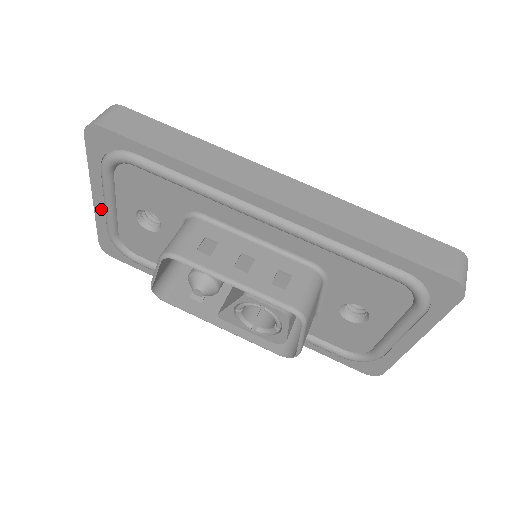
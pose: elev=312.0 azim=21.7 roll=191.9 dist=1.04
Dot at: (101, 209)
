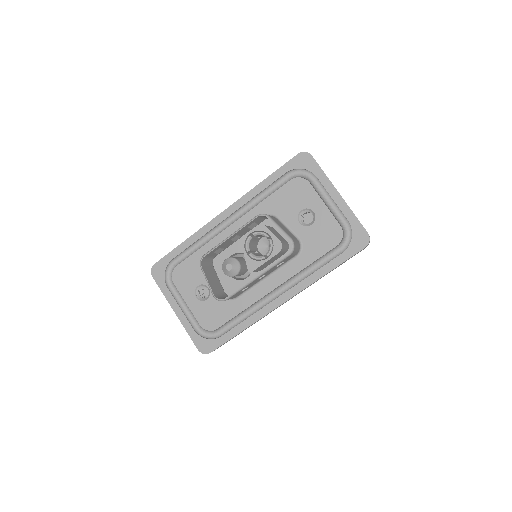
Dot at: (183, 317)
